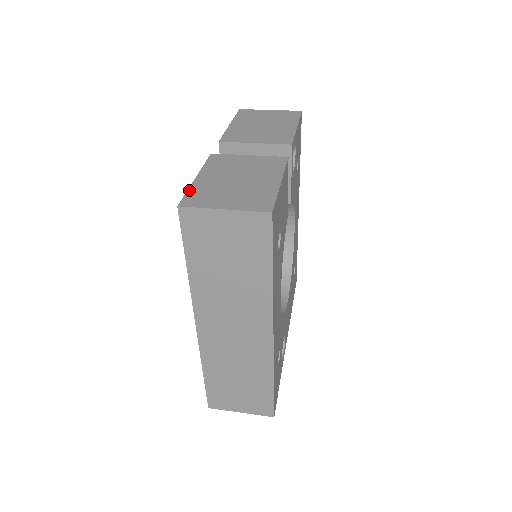
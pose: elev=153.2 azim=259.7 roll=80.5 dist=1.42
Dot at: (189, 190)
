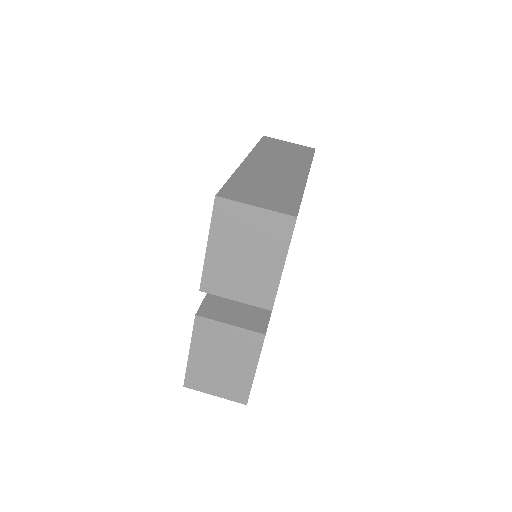
Dot at: (187, 370)
